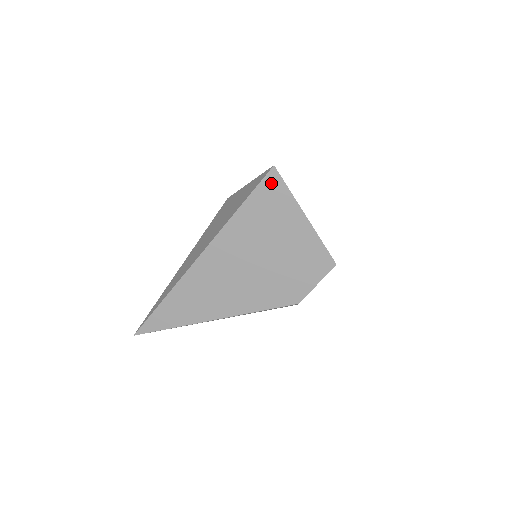
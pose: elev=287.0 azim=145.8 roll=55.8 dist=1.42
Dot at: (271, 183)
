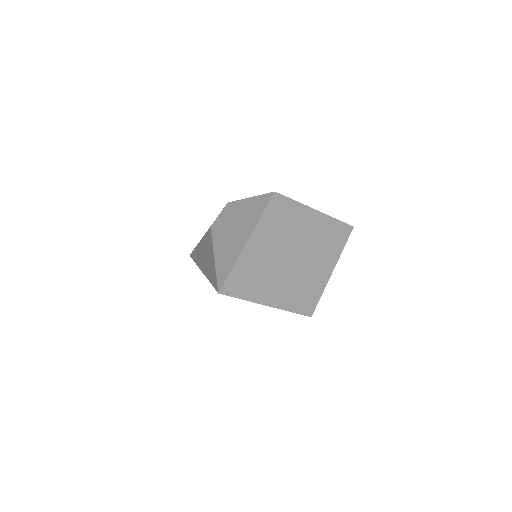
Dot at: occluded
